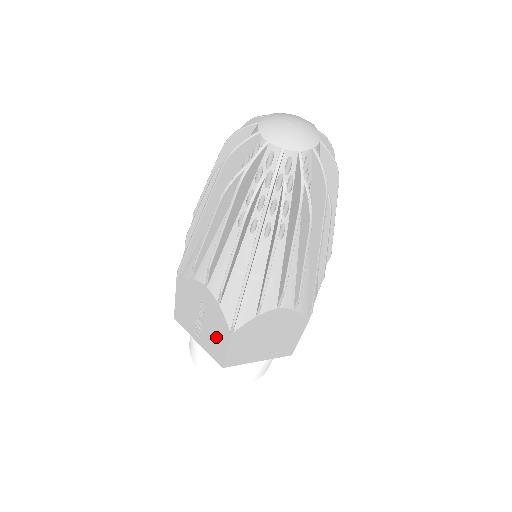
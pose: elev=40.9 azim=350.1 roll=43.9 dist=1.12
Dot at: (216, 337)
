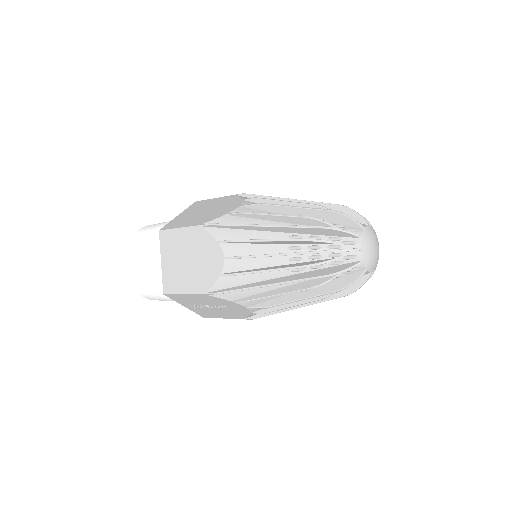
Dot at: (220, 314)
